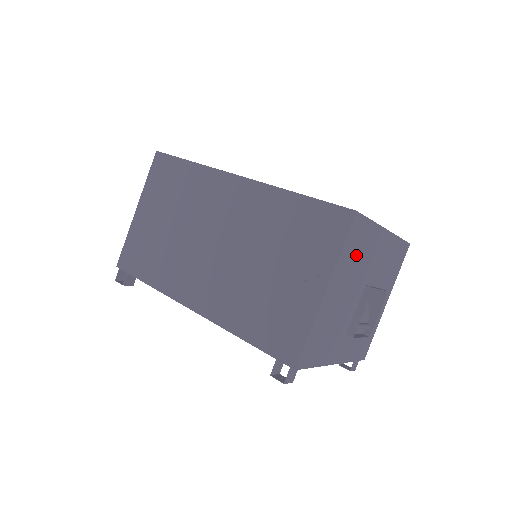
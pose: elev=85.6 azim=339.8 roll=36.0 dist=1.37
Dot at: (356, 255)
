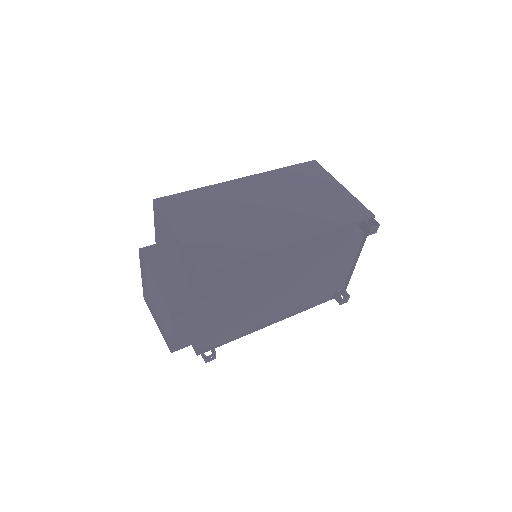
Dot at: occluded
